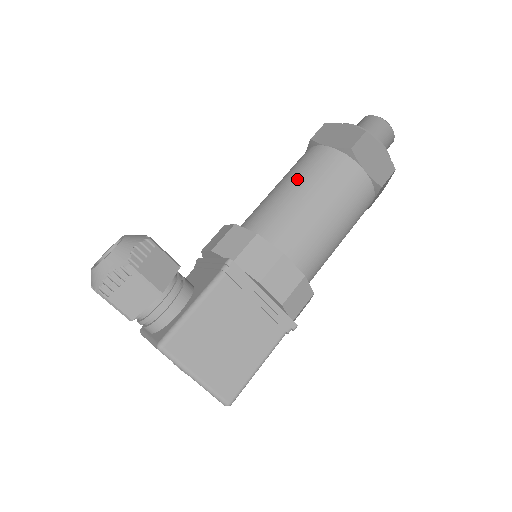
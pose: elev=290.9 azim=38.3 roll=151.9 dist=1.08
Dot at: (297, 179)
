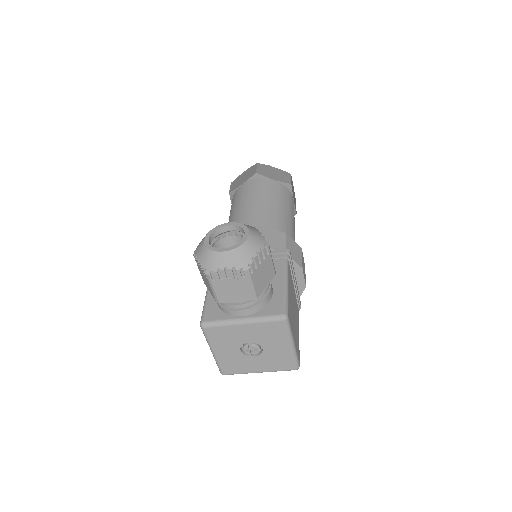
Dot at: (271, 199)
